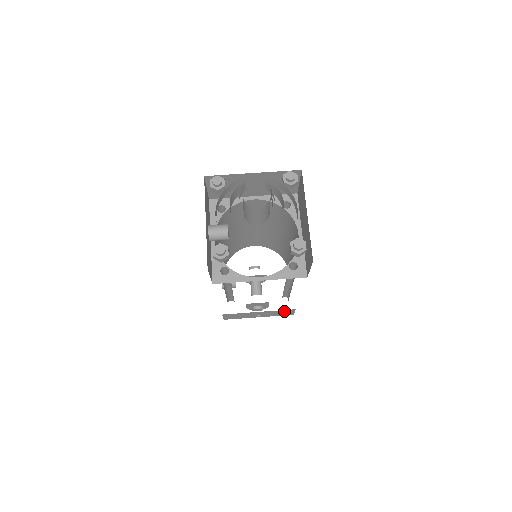
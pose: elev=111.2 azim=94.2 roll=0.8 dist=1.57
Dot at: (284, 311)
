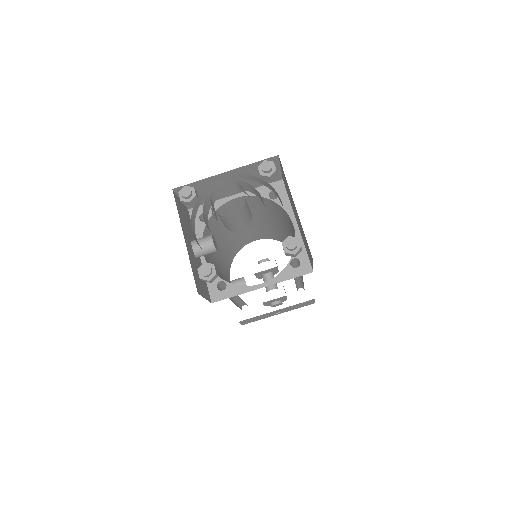
Dot at: (303, 303)
